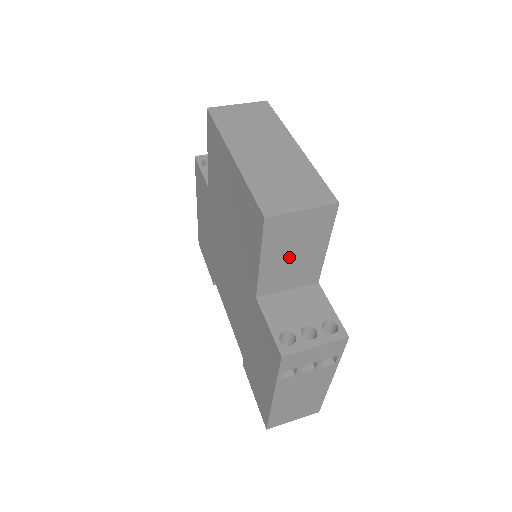
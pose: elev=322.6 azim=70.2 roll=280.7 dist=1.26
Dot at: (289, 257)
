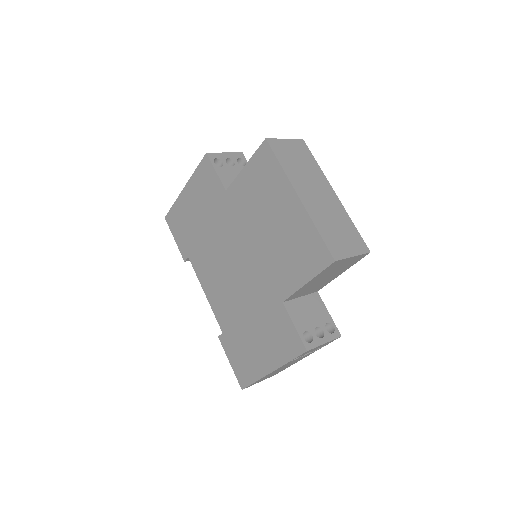
Dot at: (321, 280)
